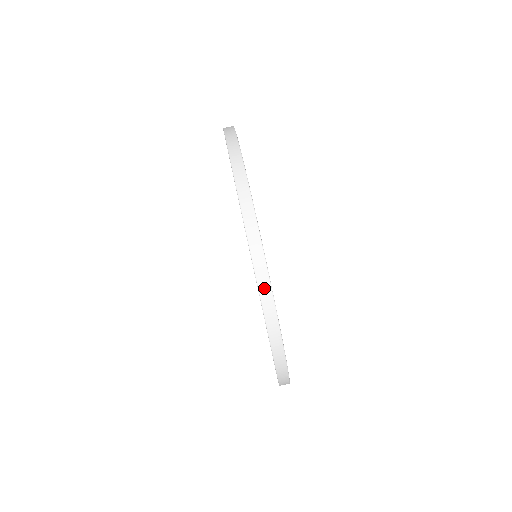
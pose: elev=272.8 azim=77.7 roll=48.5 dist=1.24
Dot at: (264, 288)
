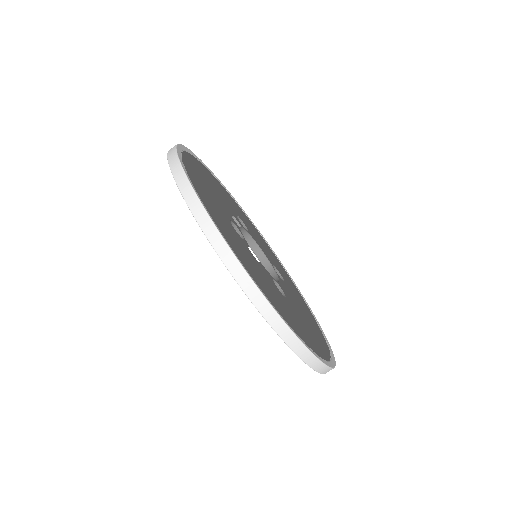
Dot at: (191, 199)
